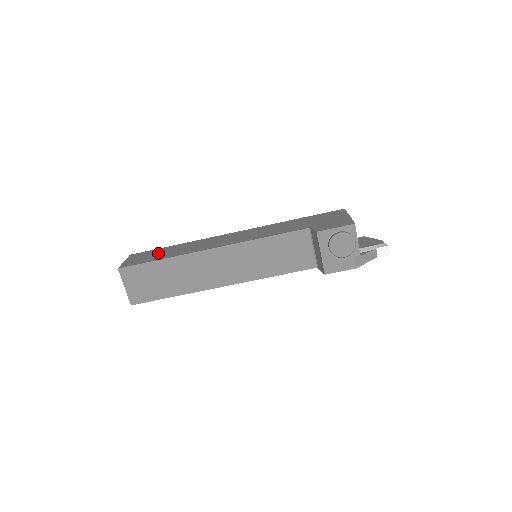
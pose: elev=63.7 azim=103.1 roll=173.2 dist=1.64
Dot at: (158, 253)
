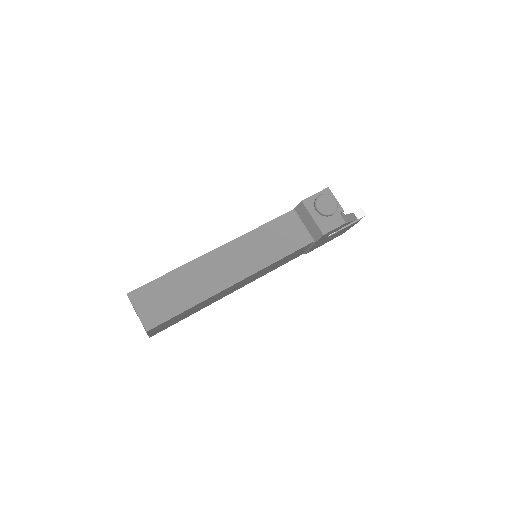
Dot at: occluded
